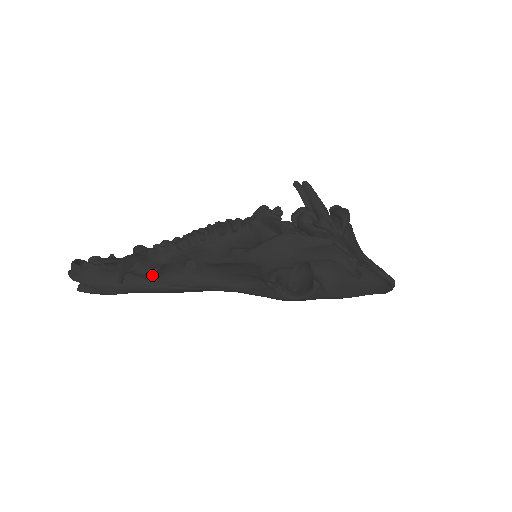
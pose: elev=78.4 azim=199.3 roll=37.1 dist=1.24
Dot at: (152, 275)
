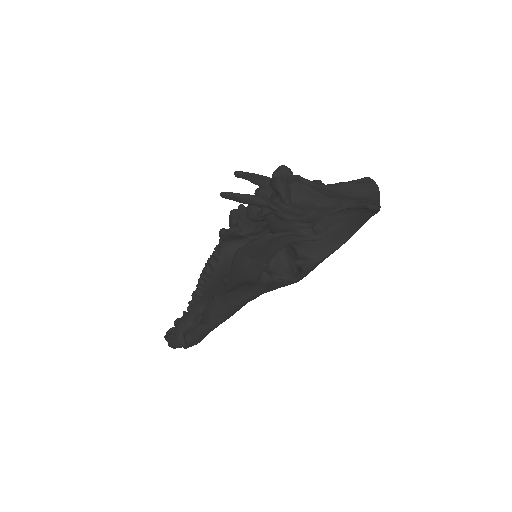
Dot at: (204, 320)
